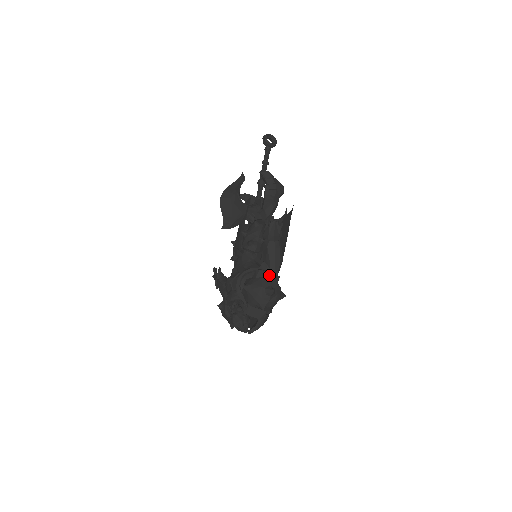
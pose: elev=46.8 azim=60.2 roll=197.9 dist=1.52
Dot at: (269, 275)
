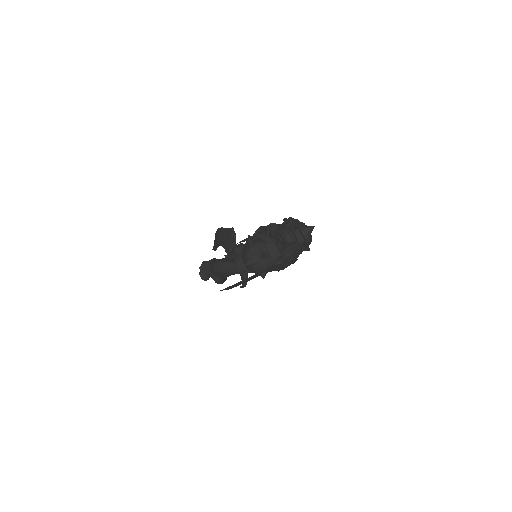
Dot at: occluded
